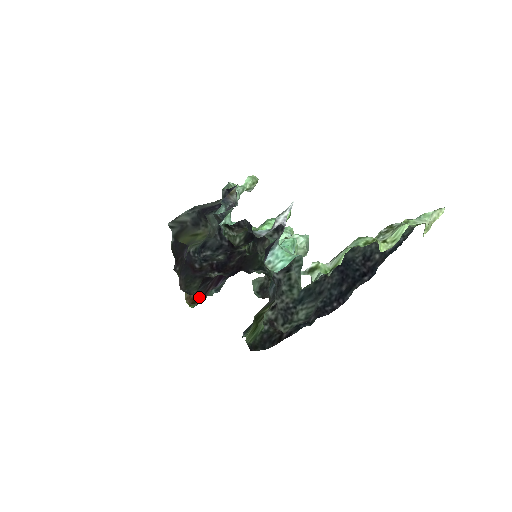
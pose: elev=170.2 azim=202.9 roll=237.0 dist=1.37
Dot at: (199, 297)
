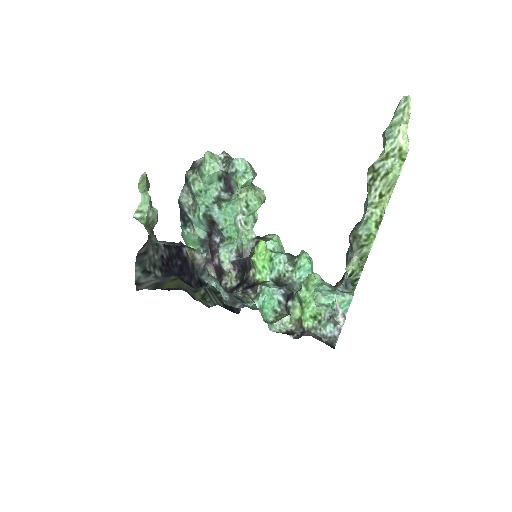
Dot at: occluded
